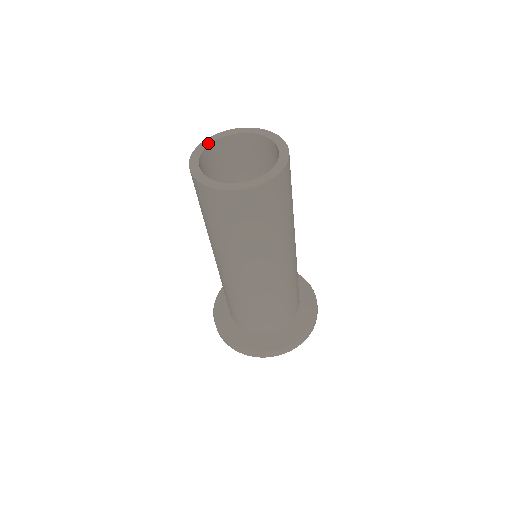
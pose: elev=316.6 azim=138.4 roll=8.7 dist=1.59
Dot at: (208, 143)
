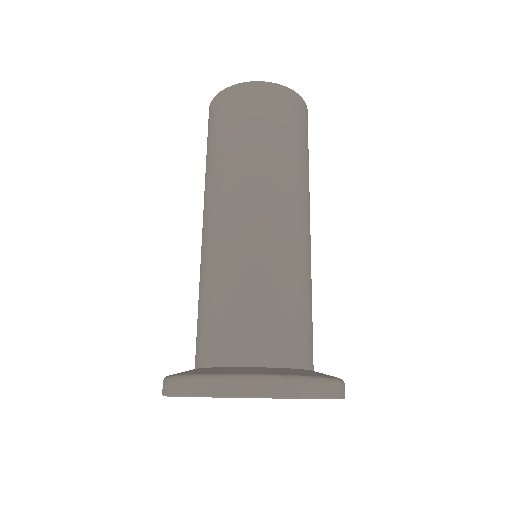
Dot at: occluded
